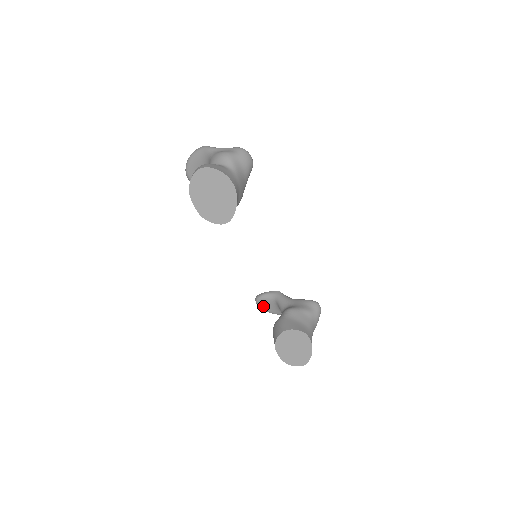
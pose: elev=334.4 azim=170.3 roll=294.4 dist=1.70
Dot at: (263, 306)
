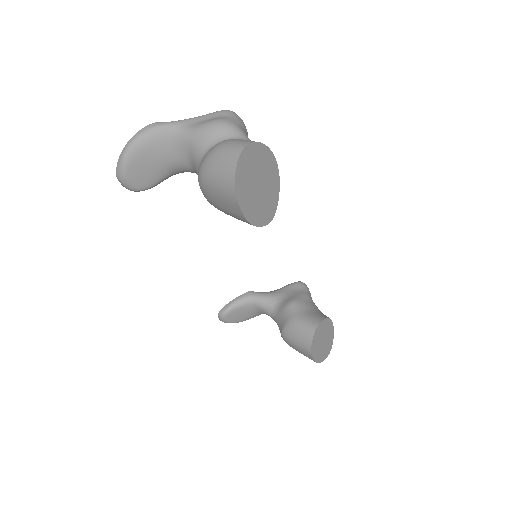
Dot at: (232, 319)
